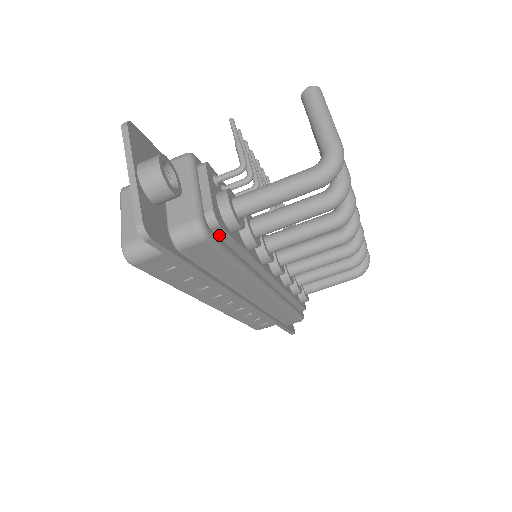
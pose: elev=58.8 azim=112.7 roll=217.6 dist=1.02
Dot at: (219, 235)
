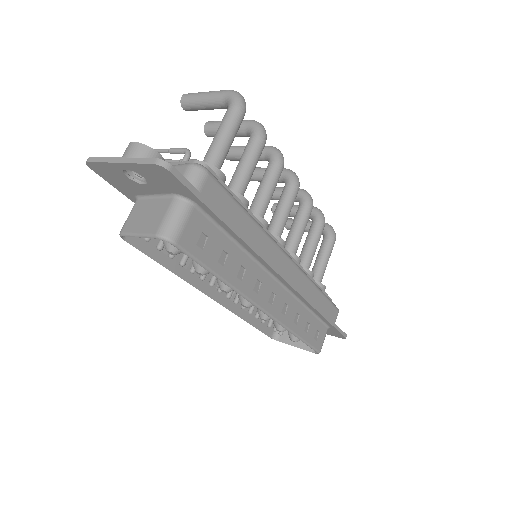
Dot at: occluded
